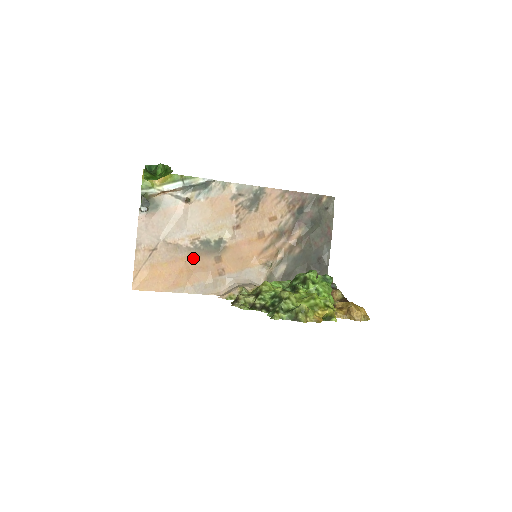
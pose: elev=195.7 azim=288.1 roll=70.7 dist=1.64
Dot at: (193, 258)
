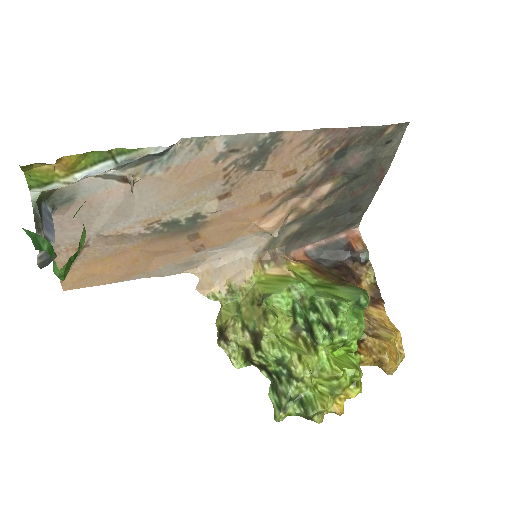
Dot at: (152, 244)
